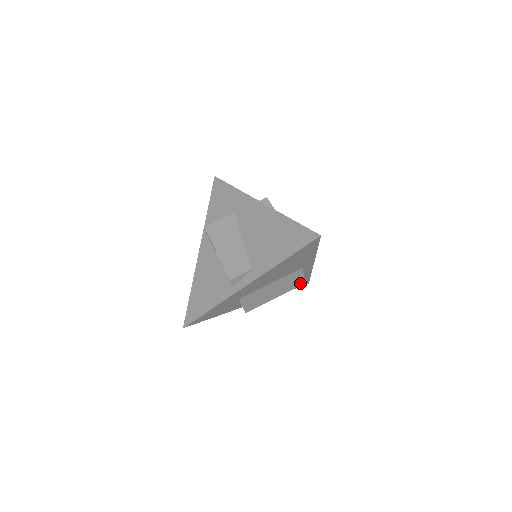
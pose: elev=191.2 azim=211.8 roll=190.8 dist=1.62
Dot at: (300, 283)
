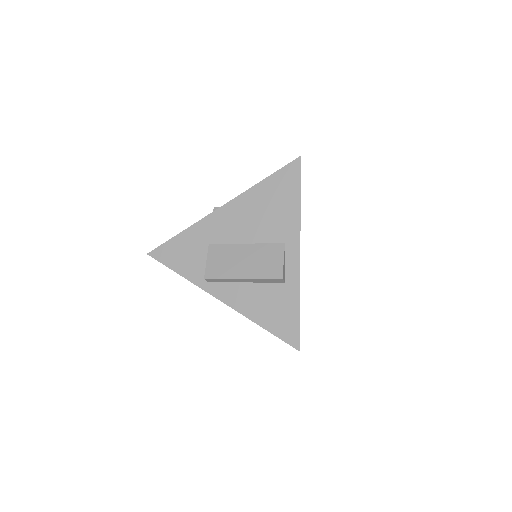
Dot at: (277, 273)
